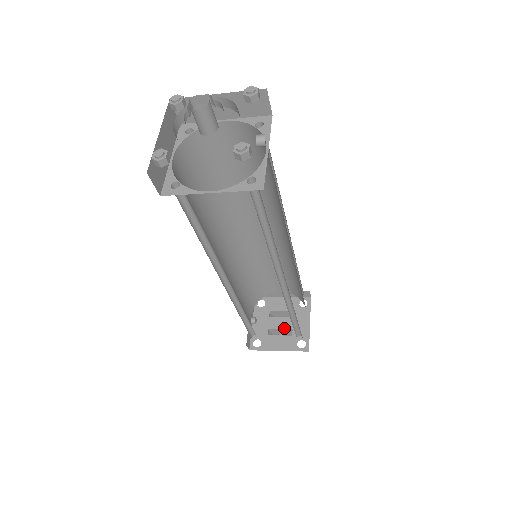
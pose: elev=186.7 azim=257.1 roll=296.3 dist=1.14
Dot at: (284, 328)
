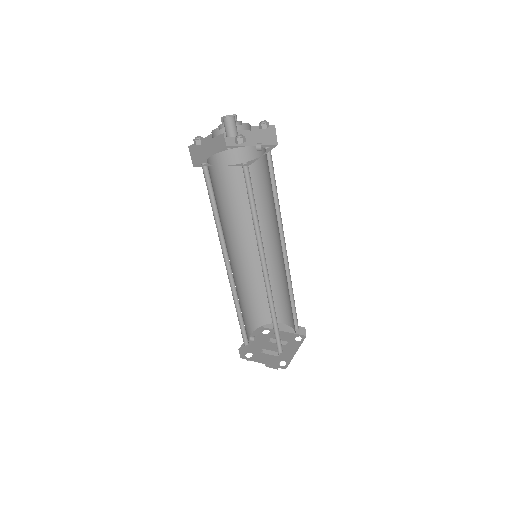
Dot at: (275, 350)
